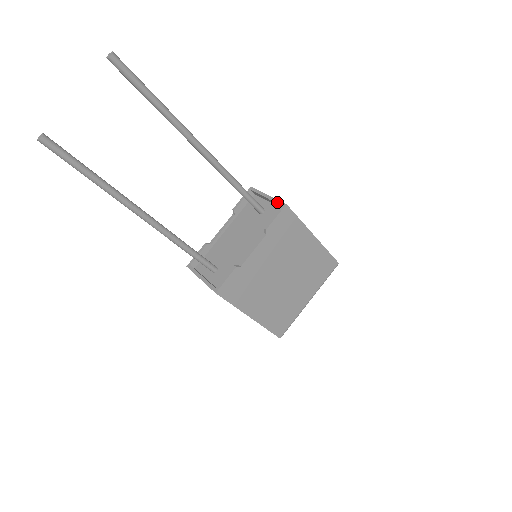
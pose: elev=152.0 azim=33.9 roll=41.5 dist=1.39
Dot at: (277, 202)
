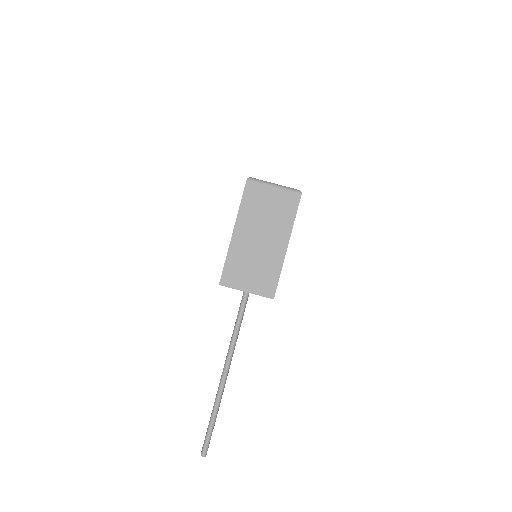
Dot at: occluded
